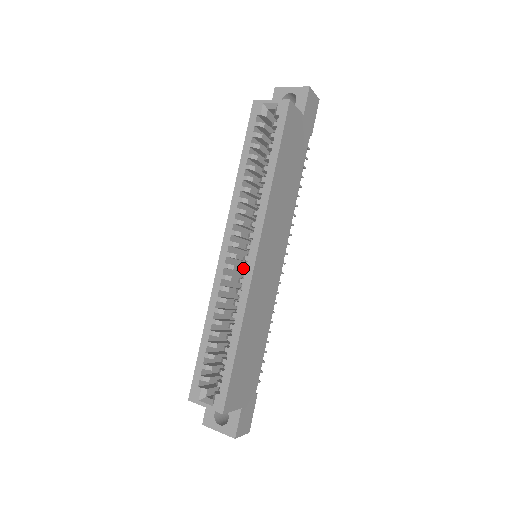
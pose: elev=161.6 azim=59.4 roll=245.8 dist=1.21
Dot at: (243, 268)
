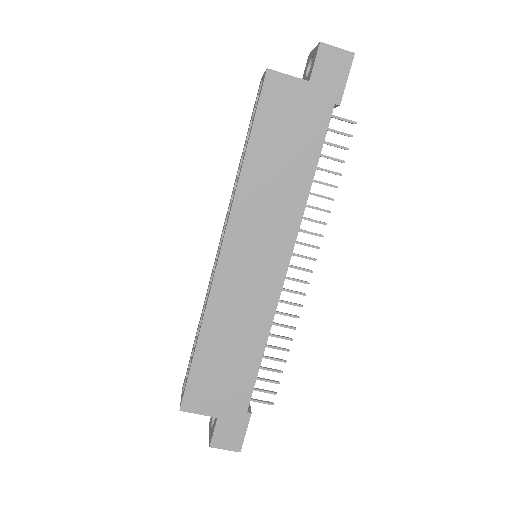
Dot at: occluded
